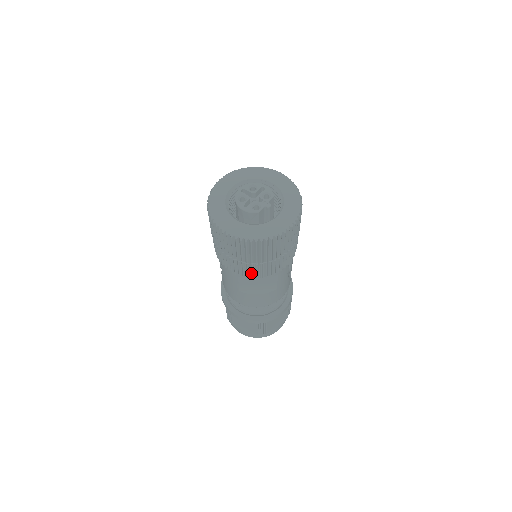
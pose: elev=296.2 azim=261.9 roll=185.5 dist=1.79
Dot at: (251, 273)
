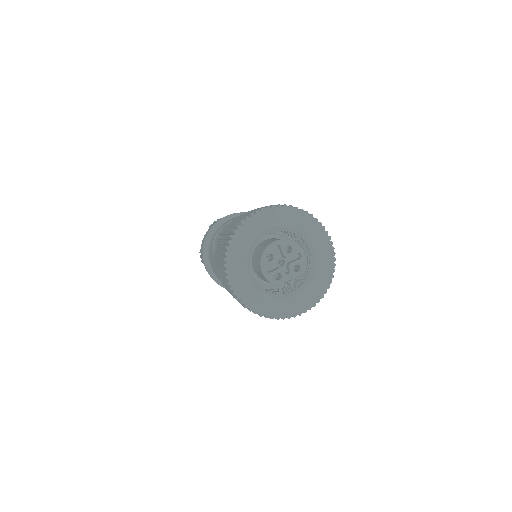
Dot at: occluded
